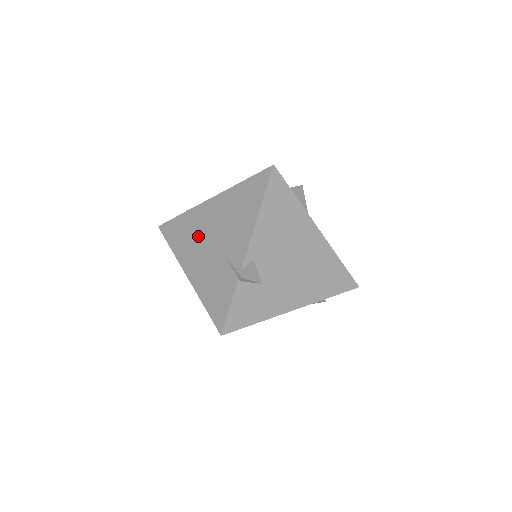
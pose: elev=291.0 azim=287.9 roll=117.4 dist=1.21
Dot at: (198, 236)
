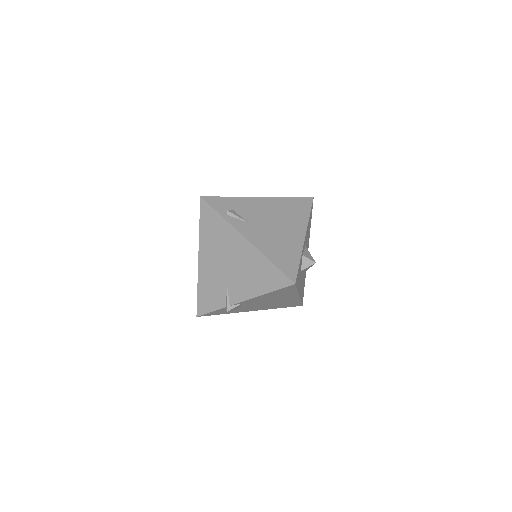
Dot at: (221, 249)
